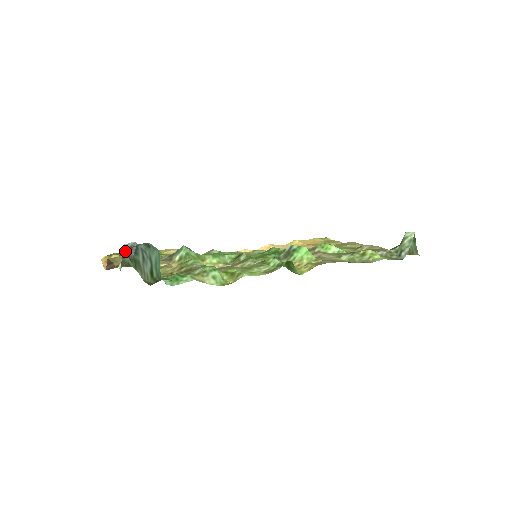
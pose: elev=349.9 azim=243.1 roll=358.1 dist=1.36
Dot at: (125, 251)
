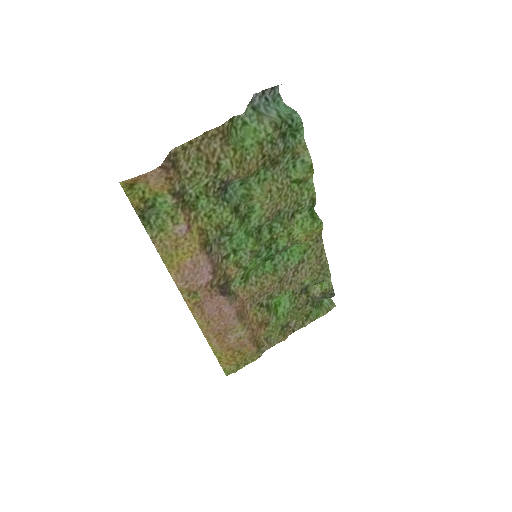
Dot at: (252, 100)
